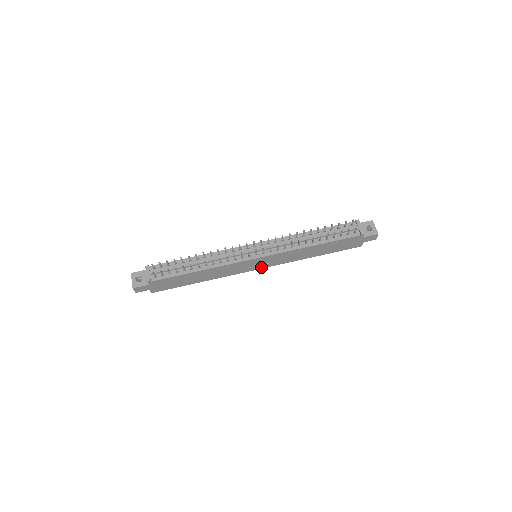
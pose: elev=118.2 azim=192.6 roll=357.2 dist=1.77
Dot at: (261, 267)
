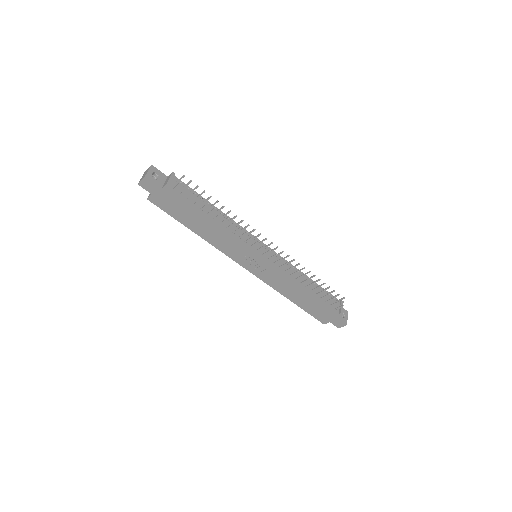
Dot at: (249, 268)
